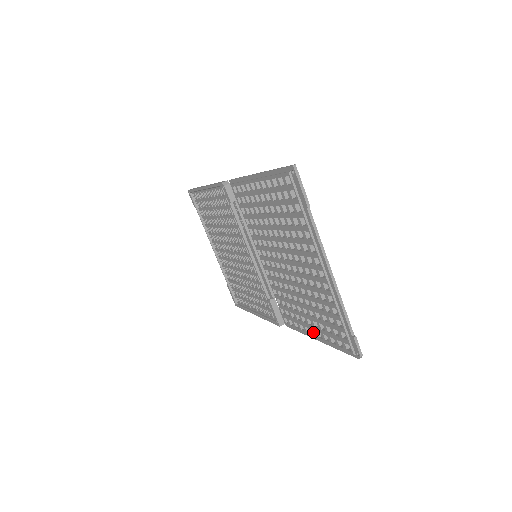
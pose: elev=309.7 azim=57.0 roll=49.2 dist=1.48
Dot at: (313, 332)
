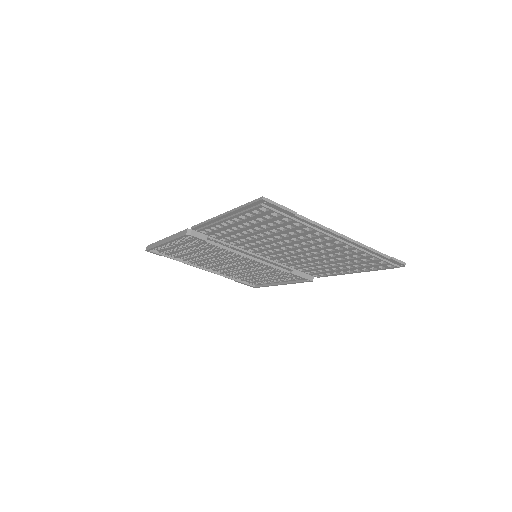
Dot at: (349, 271)
